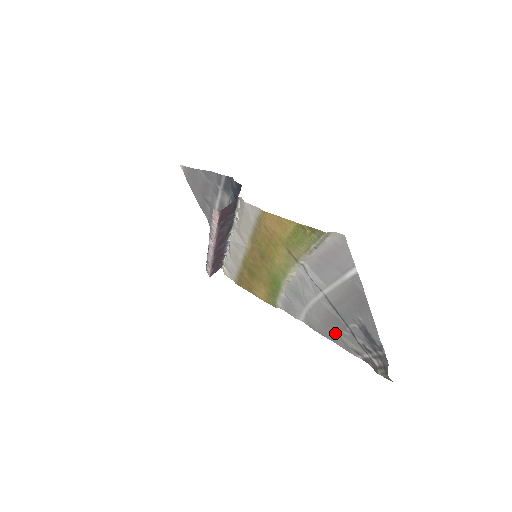
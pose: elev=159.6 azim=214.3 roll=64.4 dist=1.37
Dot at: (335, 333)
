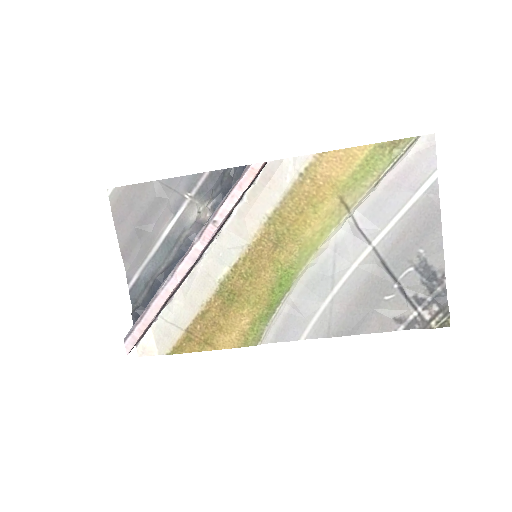
Dot at: (368, 313)
